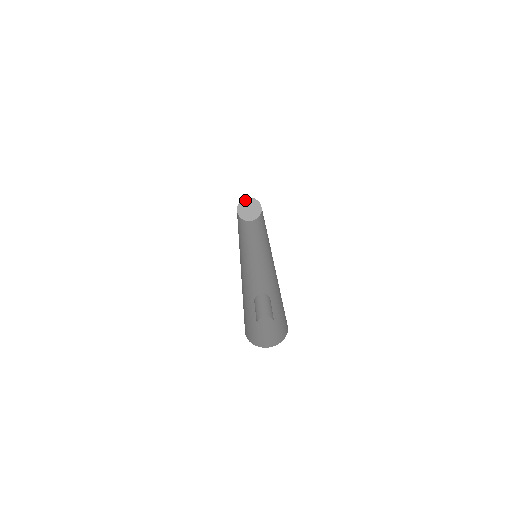
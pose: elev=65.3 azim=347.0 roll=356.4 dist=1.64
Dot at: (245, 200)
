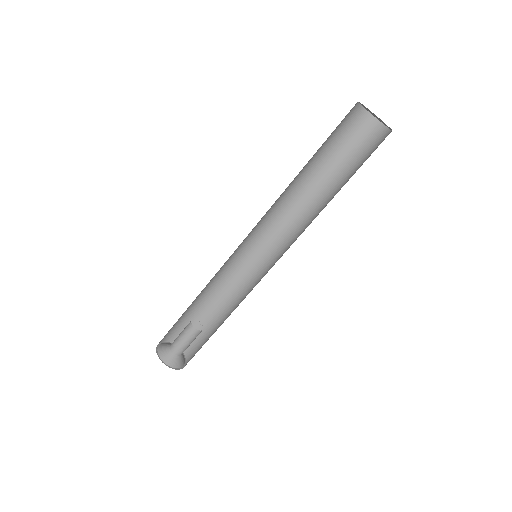
Dot at: occluded
